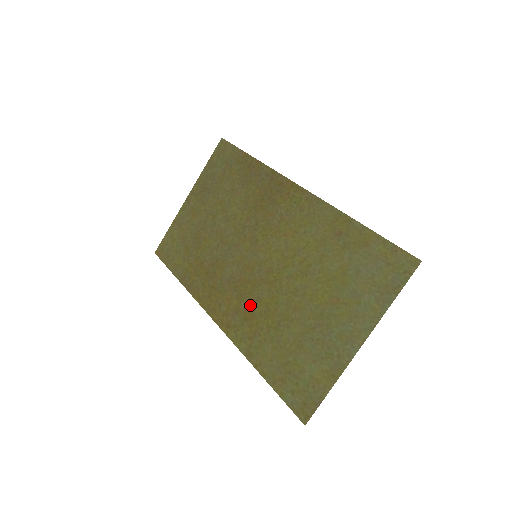
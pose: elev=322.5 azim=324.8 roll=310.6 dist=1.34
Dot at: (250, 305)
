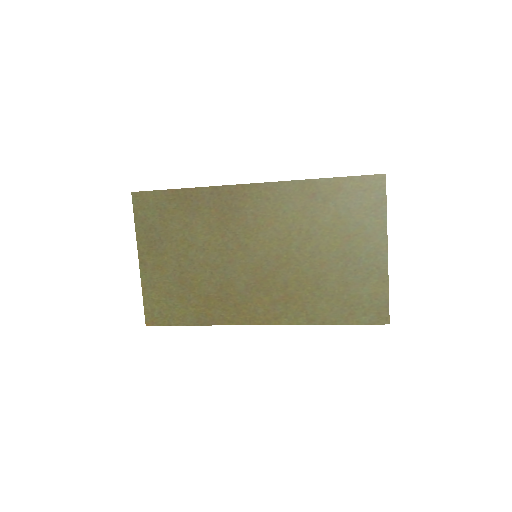
Dot at: (282, 291)
